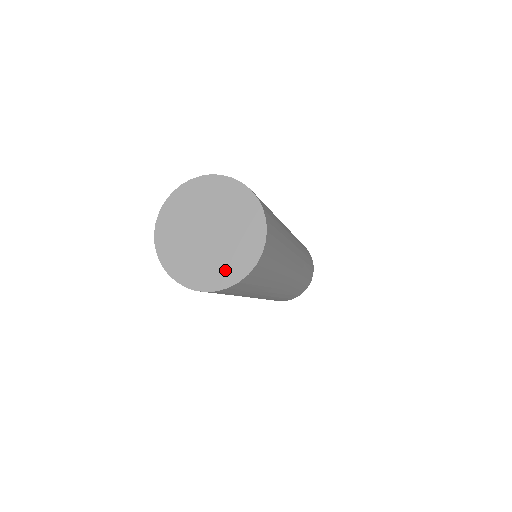
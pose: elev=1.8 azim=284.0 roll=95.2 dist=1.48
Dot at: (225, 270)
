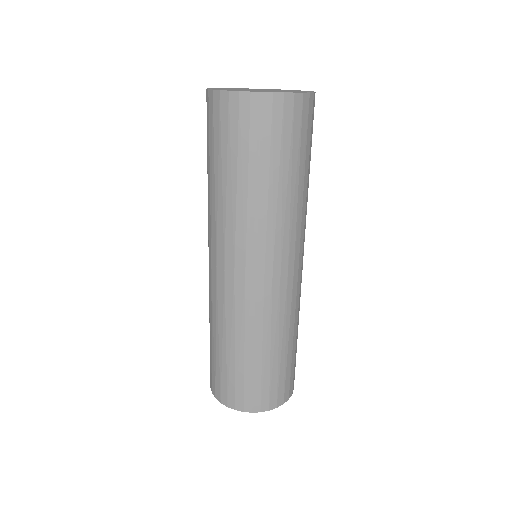
Dot at: occluded
